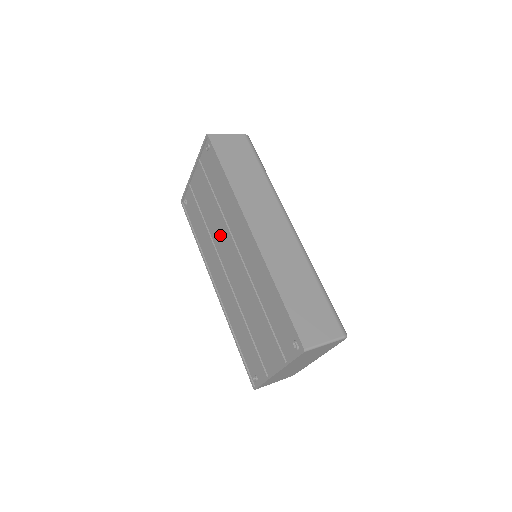
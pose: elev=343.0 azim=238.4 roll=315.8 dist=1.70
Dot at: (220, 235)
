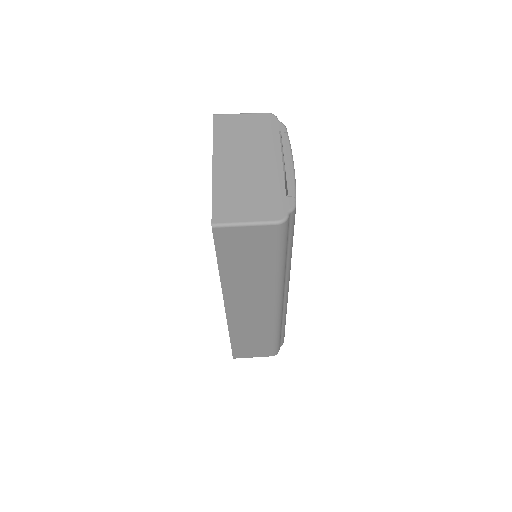
Dot at: occluded
